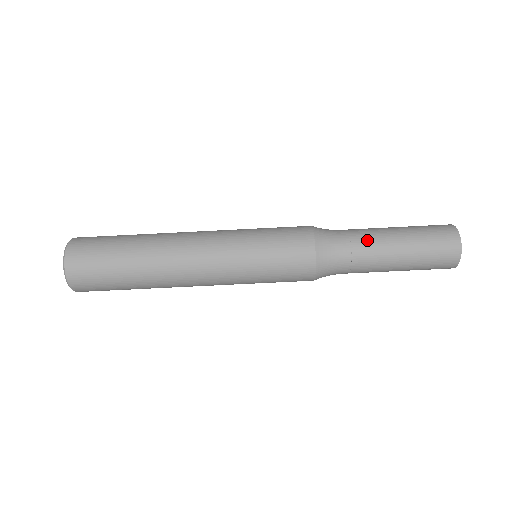
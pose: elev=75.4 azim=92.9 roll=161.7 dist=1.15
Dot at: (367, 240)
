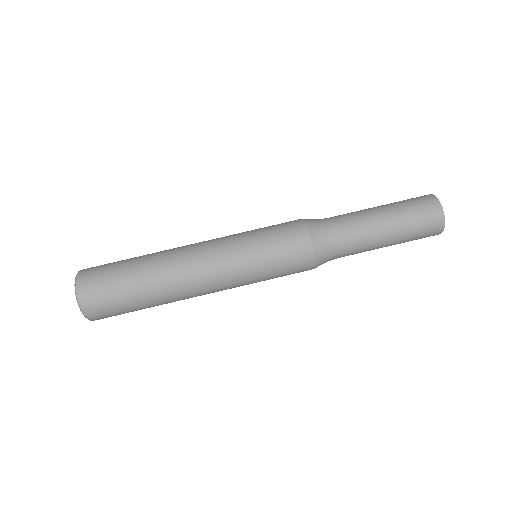
Dot at: (353, 215)
